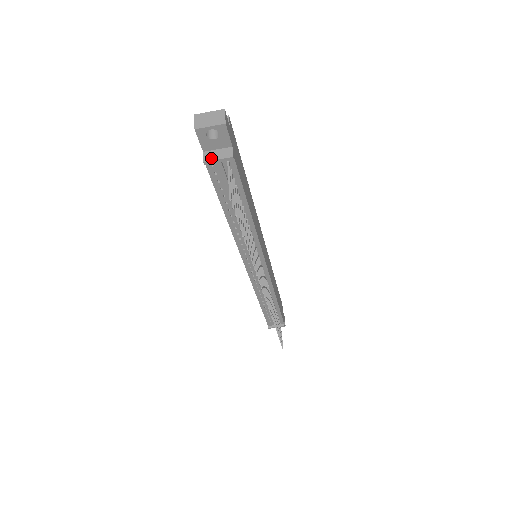
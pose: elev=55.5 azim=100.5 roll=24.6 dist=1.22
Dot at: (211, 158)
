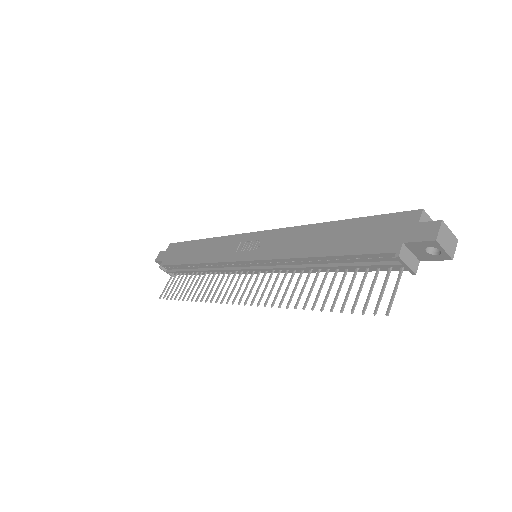
Dot at: (405, 258)
